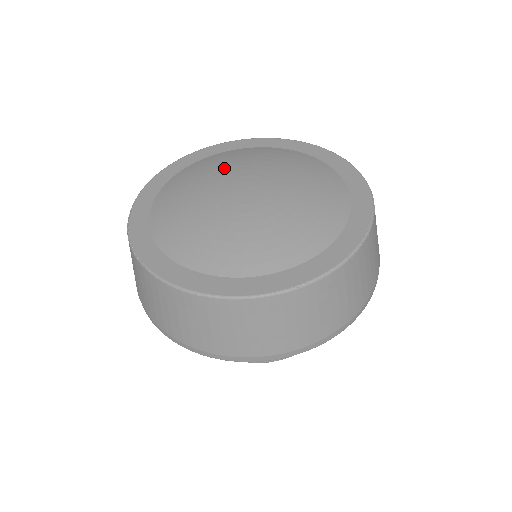
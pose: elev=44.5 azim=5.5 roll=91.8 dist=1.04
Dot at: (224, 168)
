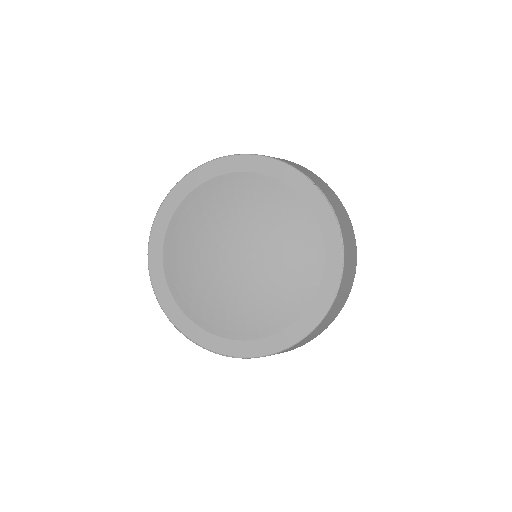
Dot at: (197, 247)
